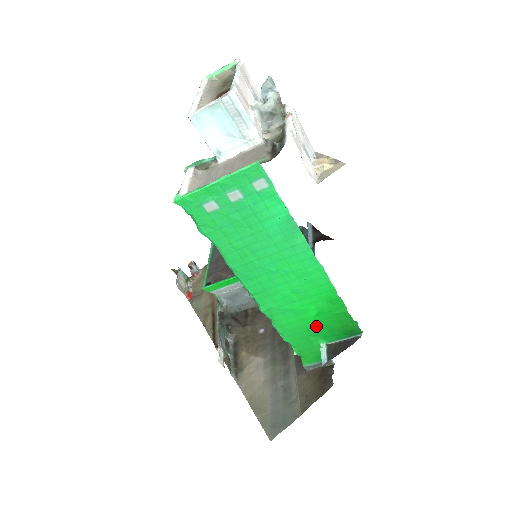
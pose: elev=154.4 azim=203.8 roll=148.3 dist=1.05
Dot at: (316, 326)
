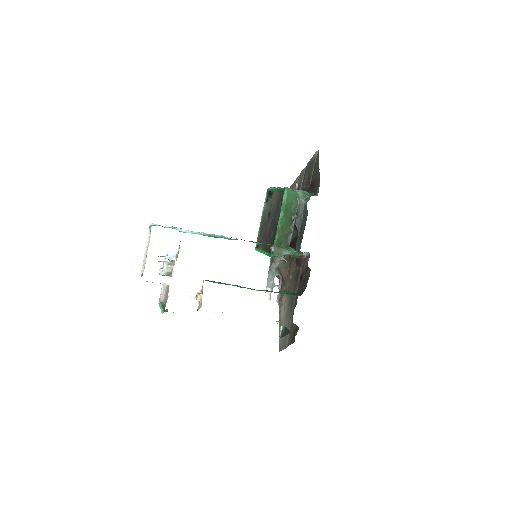
Dot at: occluded
